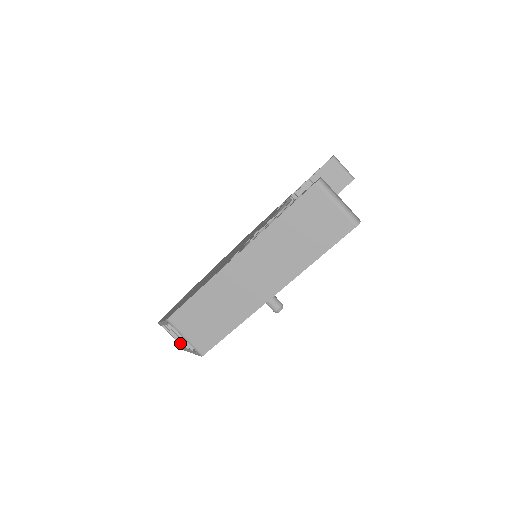
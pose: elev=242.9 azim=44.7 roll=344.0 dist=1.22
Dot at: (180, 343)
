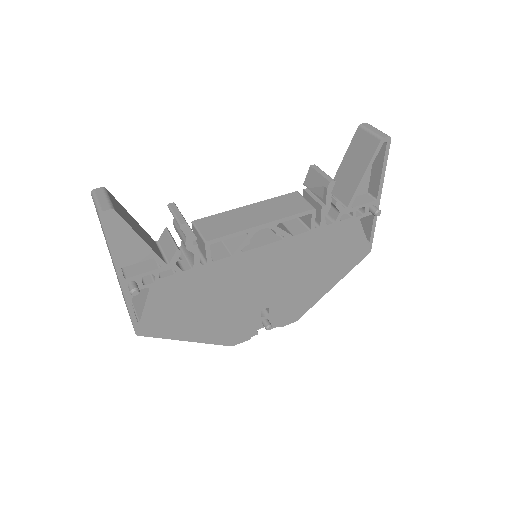
Dot at: occluded
